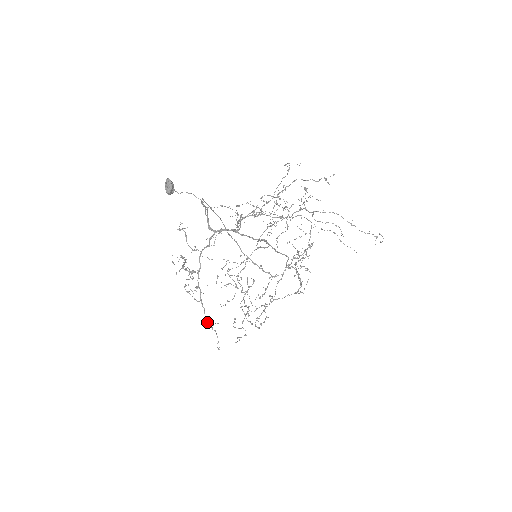
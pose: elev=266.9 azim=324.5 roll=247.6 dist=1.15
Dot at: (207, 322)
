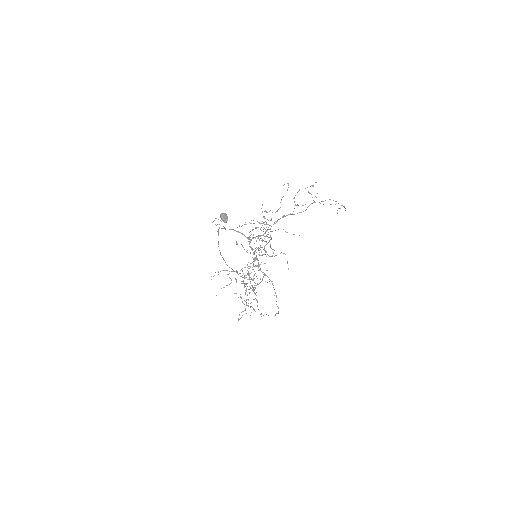
Dot at: occluded
